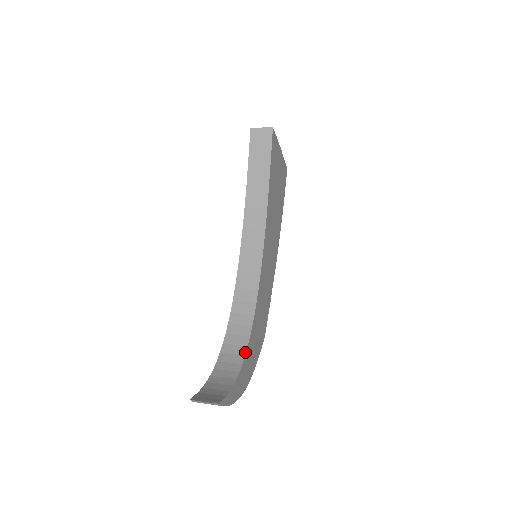
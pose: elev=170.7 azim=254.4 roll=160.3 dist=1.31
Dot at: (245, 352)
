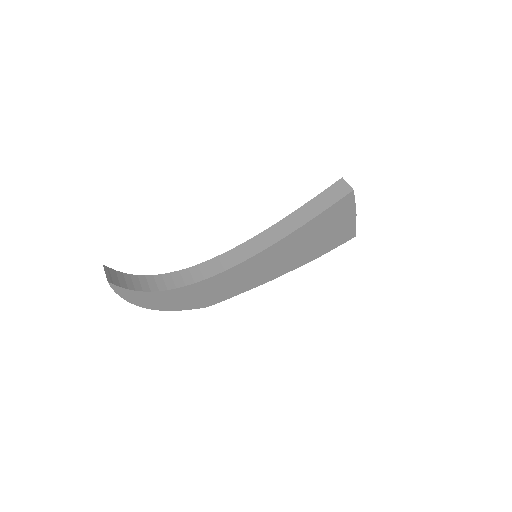
Dot at: (170, 289)
